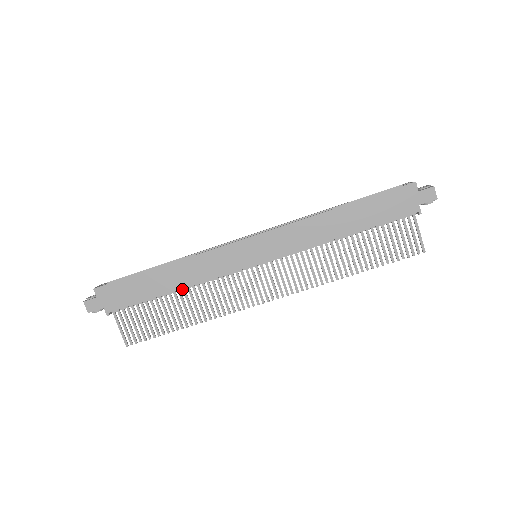
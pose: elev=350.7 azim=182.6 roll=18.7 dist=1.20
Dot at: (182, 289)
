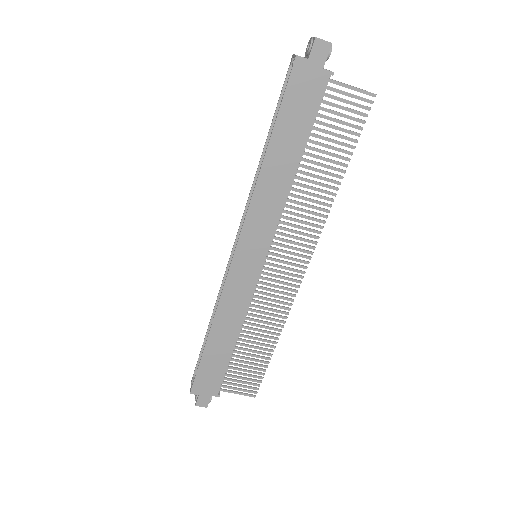
Dot at: (240, 332)
